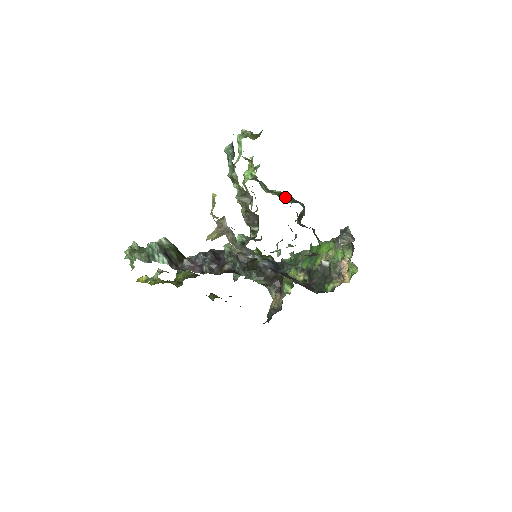
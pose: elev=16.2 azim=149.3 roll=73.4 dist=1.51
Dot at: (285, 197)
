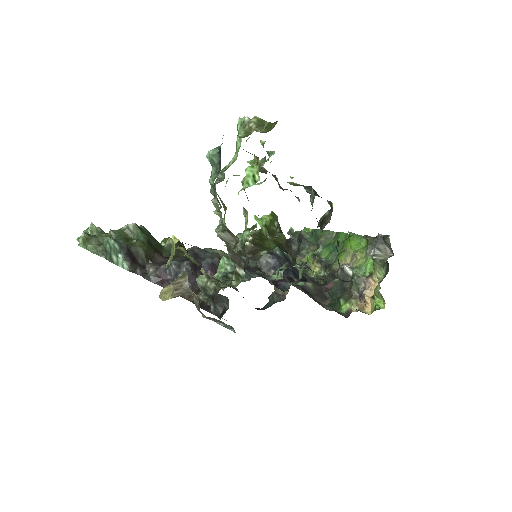
Dot at: (308, 189)
